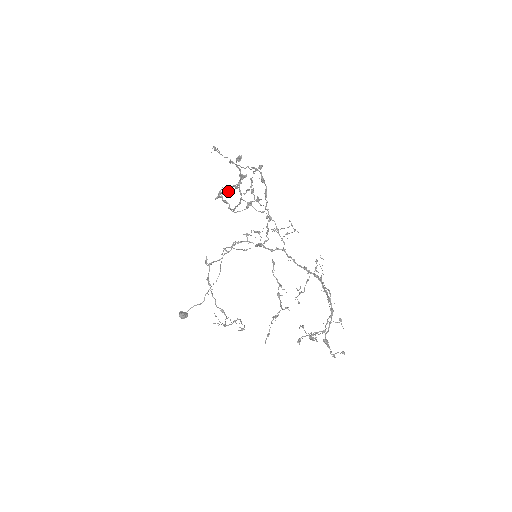
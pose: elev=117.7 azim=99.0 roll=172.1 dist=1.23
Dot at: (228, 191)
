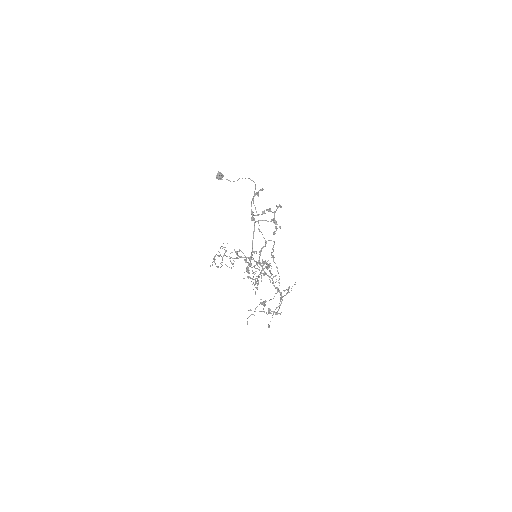
Dot at: occluded
